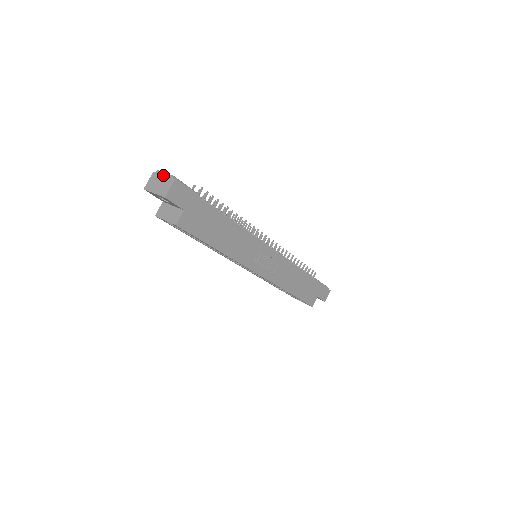
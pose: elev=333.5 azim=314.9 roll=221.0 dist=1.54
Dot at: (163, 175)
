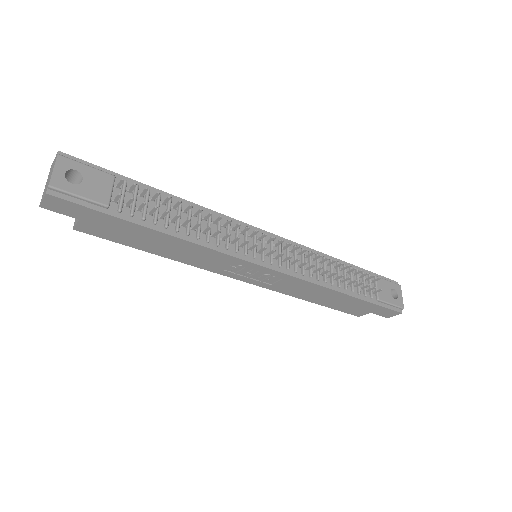
Dot at: (52, 170)
